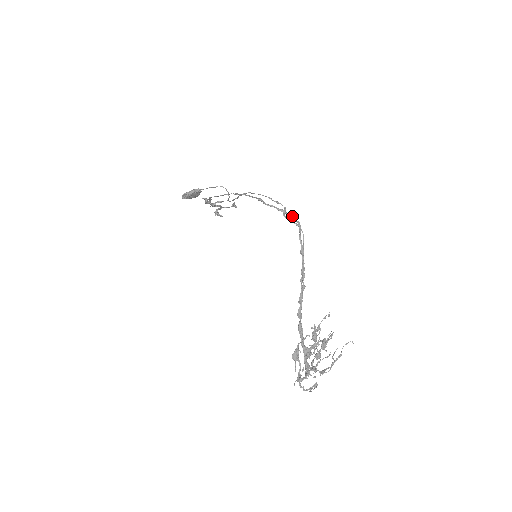
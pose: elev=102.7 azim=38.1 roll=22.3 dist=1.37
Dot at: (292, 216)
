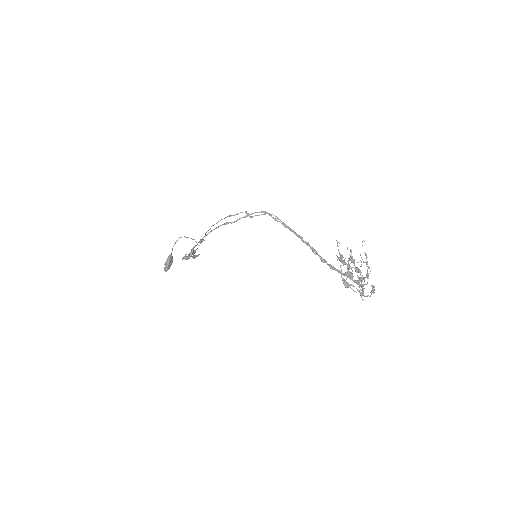
Dot at: (256, 212)
